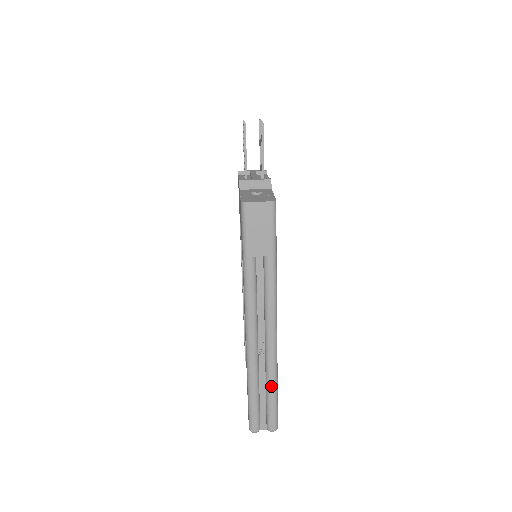
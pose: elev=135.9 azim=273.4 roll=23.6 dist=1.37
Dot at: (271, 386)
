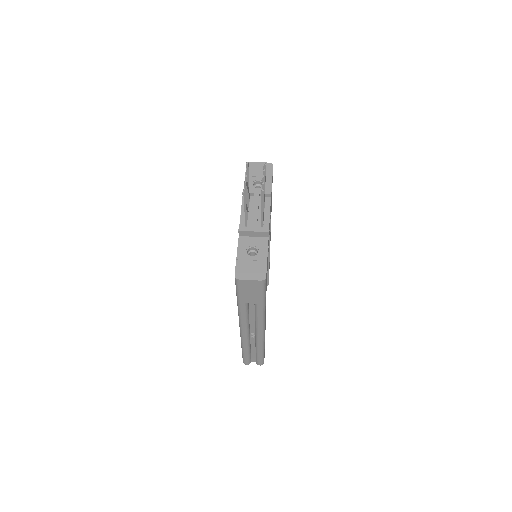
Dot at: (259, 351)
